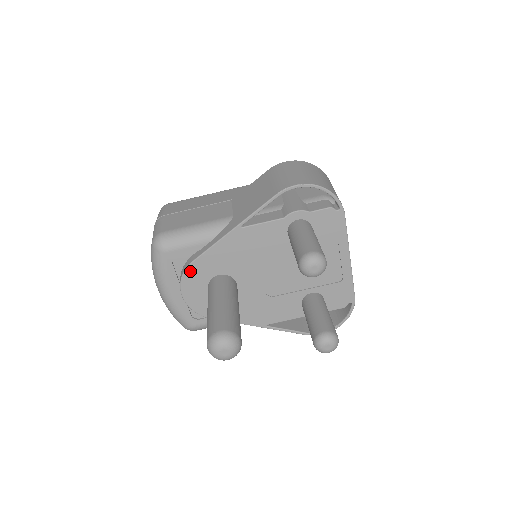
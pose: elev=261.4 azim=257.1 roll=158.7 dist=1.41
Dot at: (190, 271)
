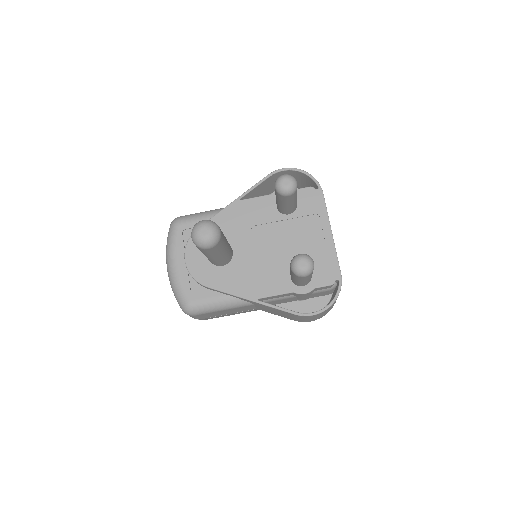
Dot at: occluded
